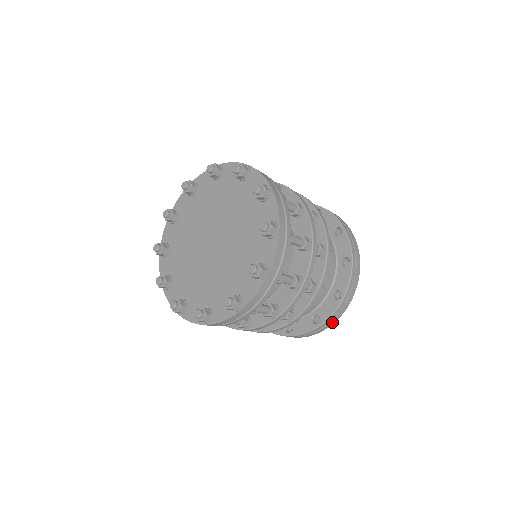
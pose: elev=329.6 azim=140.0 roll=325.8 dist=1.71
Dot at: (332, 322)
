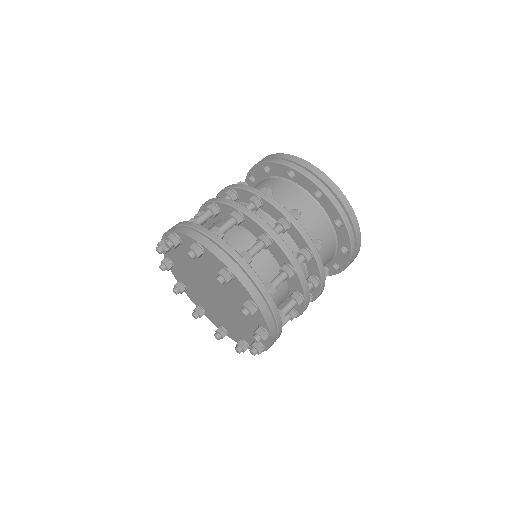
Dot at: occluded
